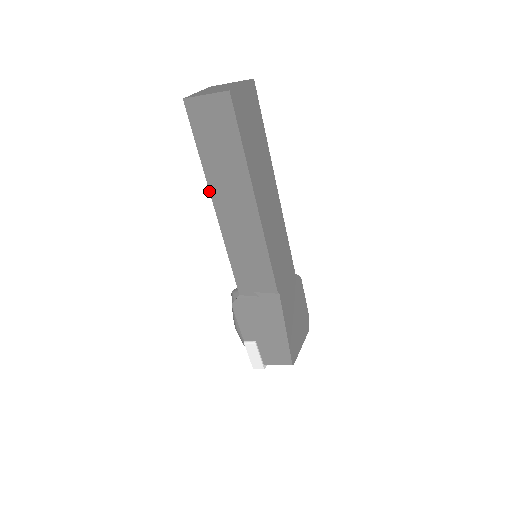
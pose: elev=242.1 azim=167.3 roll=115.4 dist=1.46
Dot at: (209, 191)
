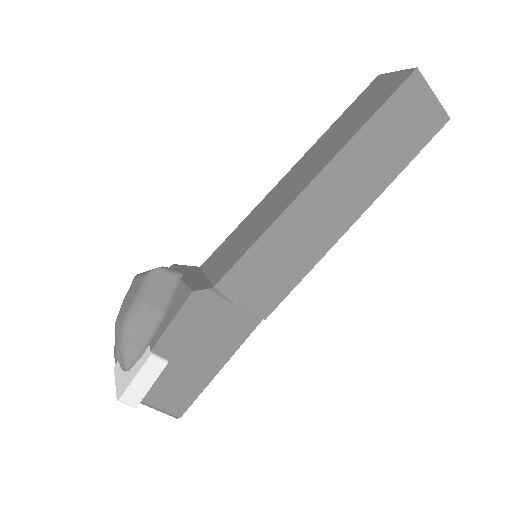
Dot at: (333, 157)
